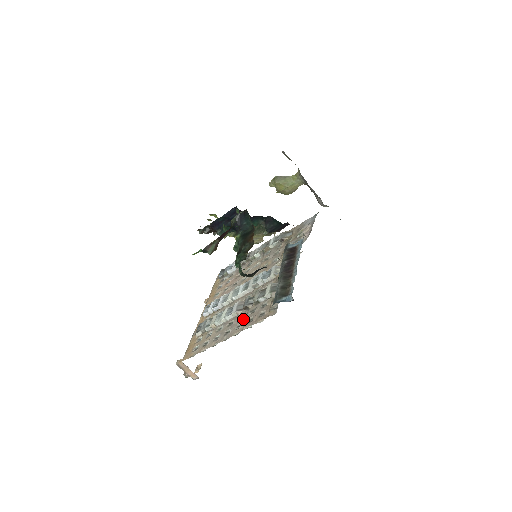
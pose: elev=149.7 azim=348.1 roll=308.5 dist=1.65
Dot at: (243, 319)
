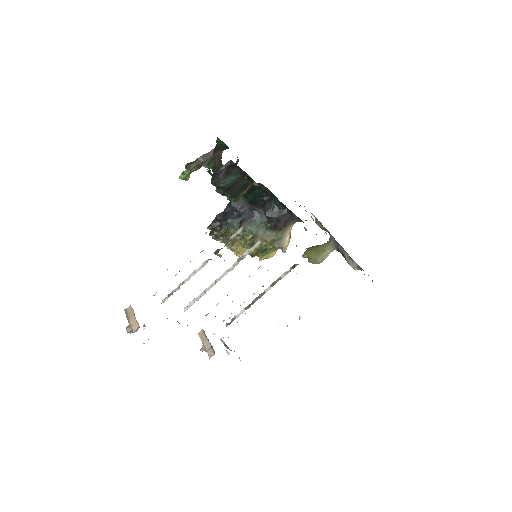
Dot at: occluded
